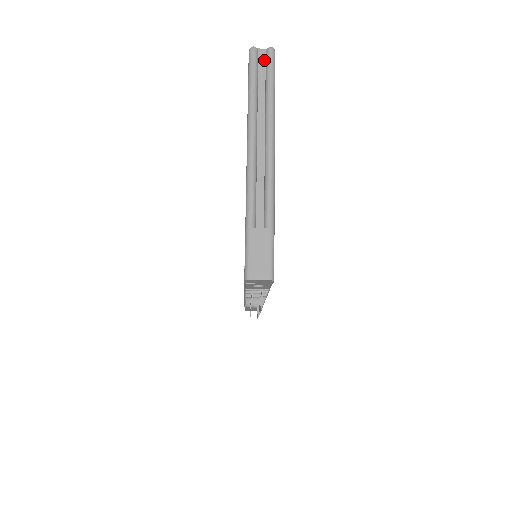
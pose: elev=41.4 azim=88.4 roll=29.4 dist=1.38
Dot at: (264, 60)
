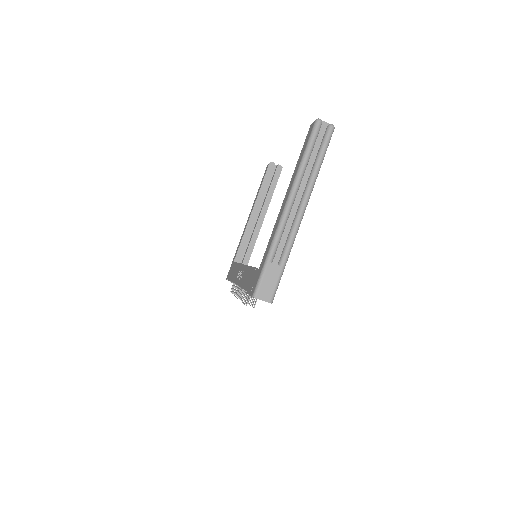
Dot at: (324, 132)
